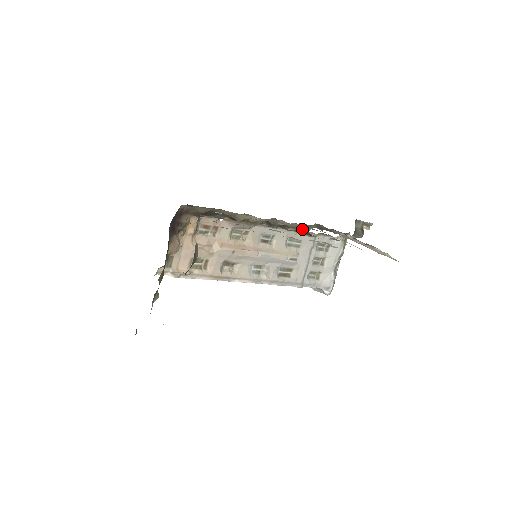
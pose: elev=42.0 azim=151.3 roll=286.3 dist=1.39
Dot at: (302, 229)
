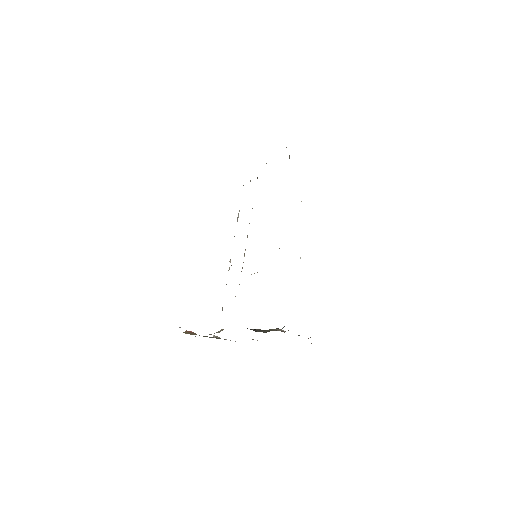
Dot at: occluded
